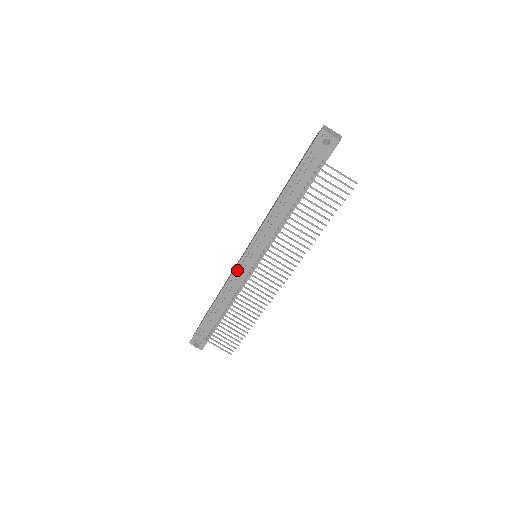
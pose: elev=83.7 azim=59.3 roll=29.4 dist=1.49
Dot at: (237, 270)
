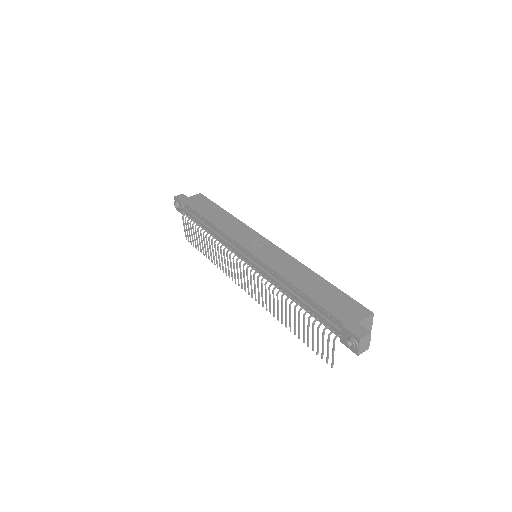
Dot at: (235, 243)
